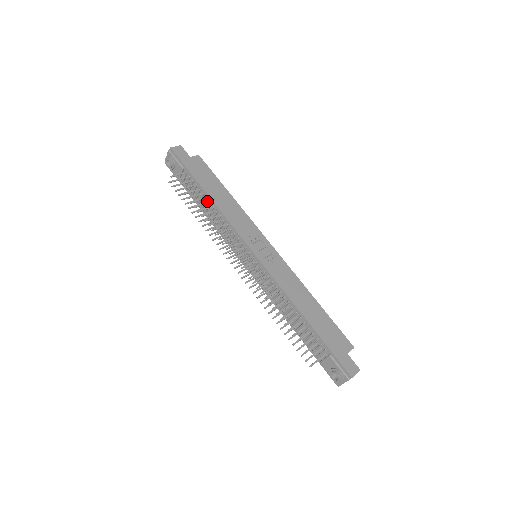
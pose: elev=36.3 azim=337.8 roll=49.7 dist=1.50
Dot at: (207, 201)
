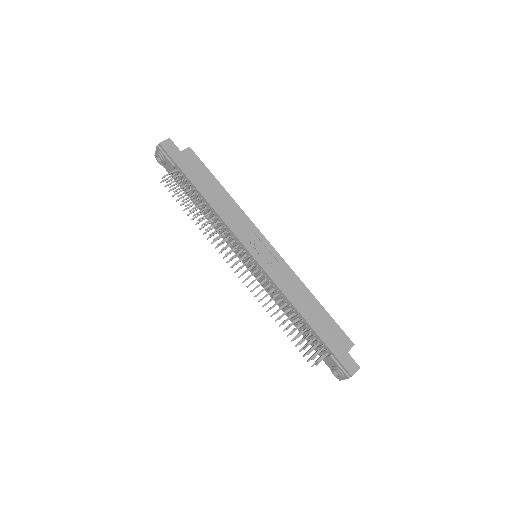
Dot at: (202, 201)
